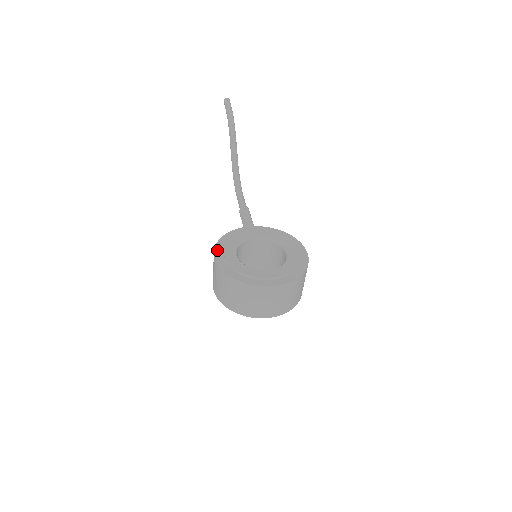
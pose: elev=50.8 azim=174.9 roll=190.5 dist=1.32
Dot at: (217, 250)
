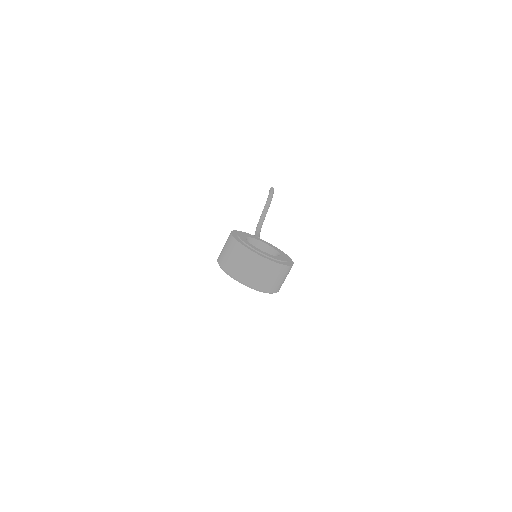
Dot at: (234, 232)
